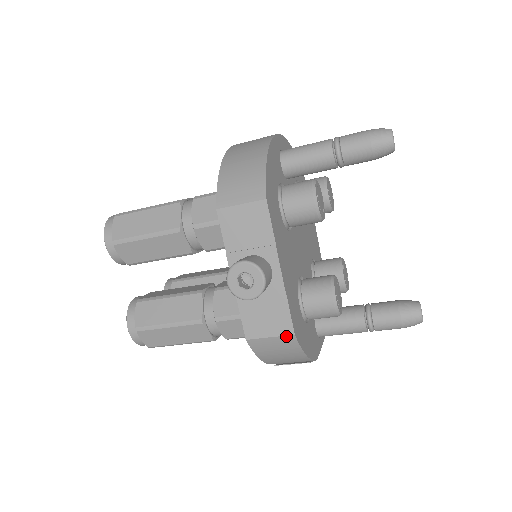
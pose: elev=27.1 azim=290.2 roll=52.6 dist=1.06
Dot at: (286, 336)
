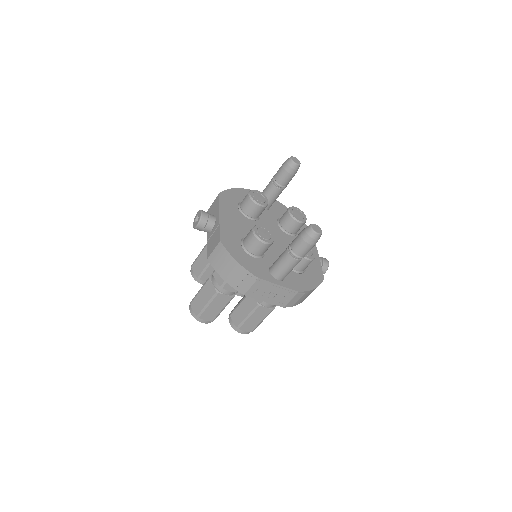
Dot at: (218, 245)
